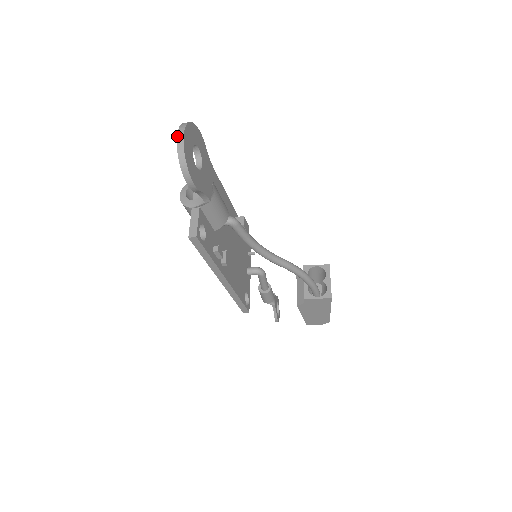
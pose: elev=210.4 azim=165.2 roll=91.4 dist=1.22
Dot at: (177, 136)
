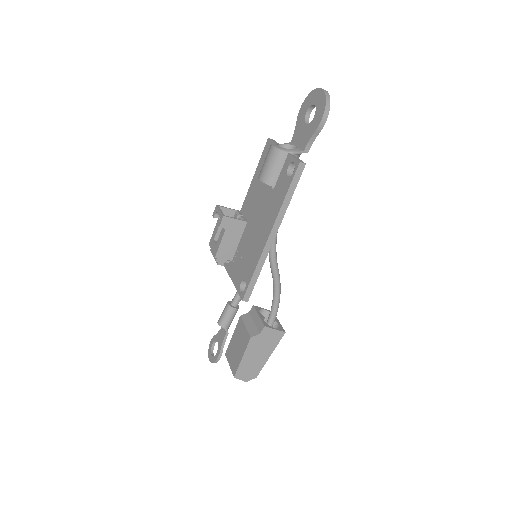
Dot at: occluded
